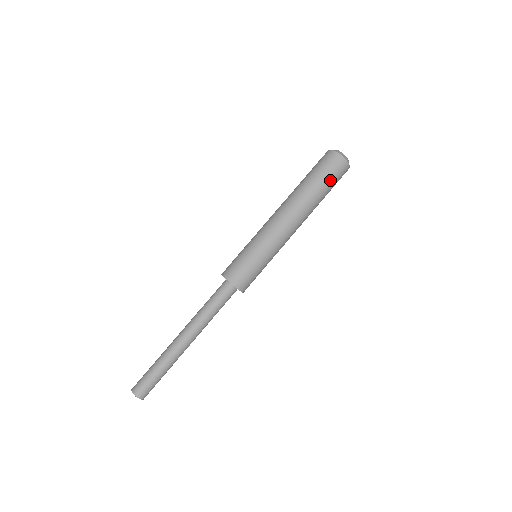
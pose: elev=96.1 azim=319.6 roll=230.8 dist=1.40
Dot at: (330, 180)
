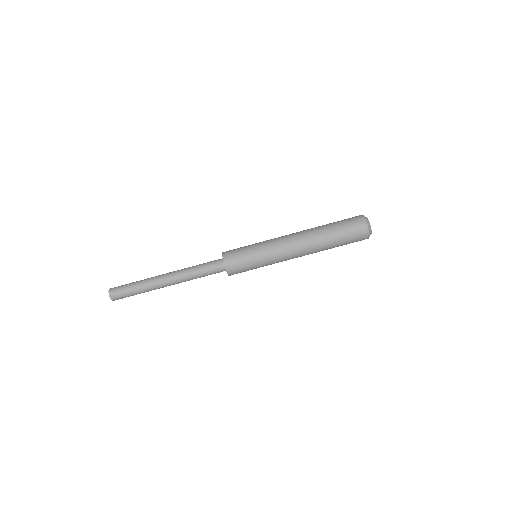
Dot at: (346, 237)
